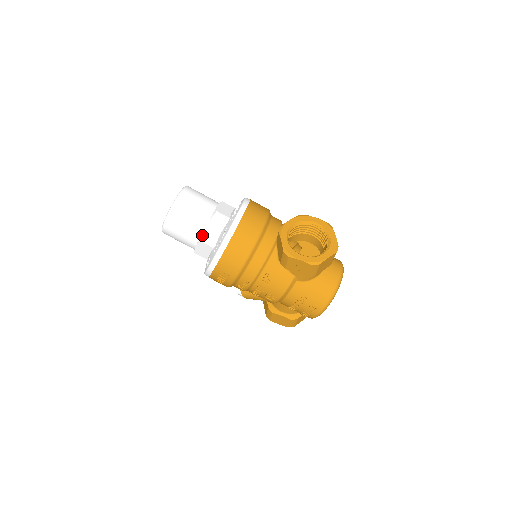
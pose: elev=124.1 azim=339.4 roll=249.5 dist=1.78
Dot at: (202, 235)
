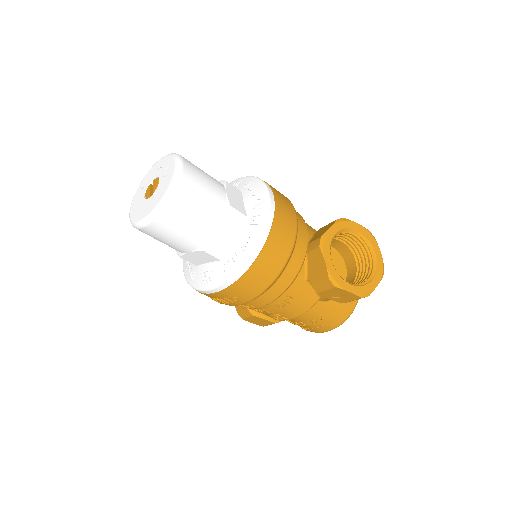
Dot at: (207, 242)
